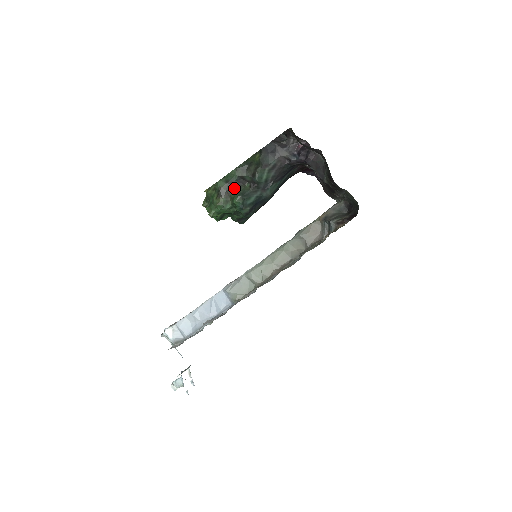
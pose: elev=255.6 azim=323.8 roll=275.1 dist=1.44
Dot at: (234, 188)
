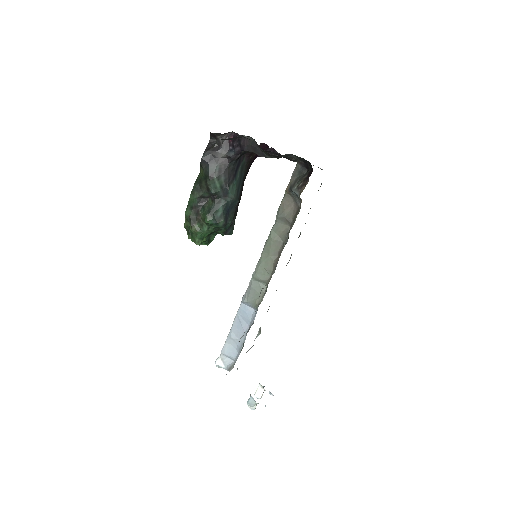
Dot at: (200, 210)
